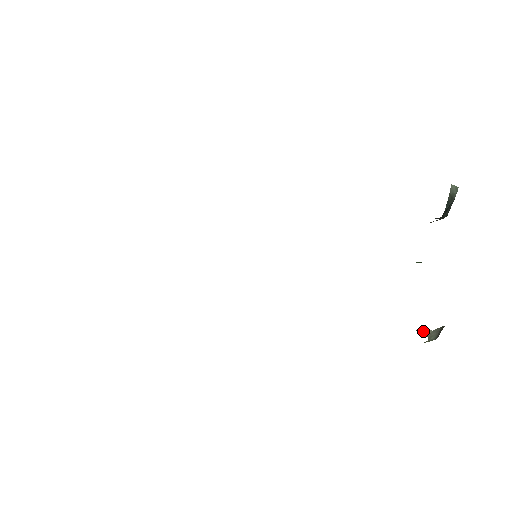
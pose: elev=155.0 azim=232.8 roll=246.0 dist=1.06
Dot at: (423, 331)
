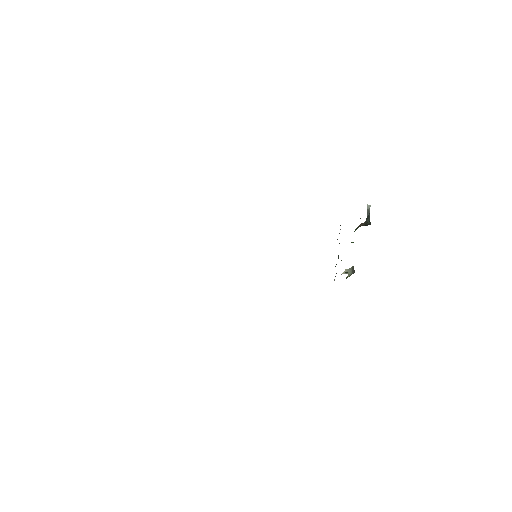
Dot at: occluded
